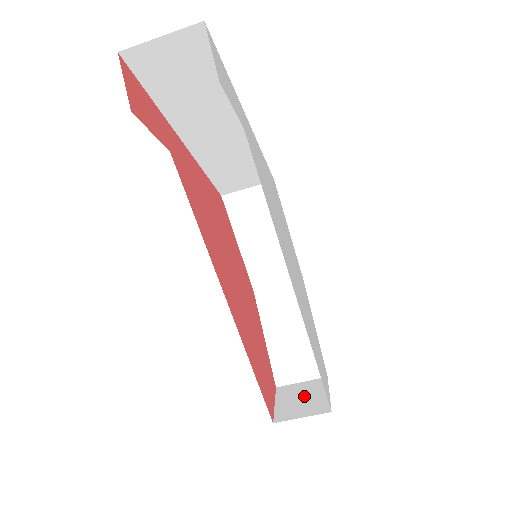
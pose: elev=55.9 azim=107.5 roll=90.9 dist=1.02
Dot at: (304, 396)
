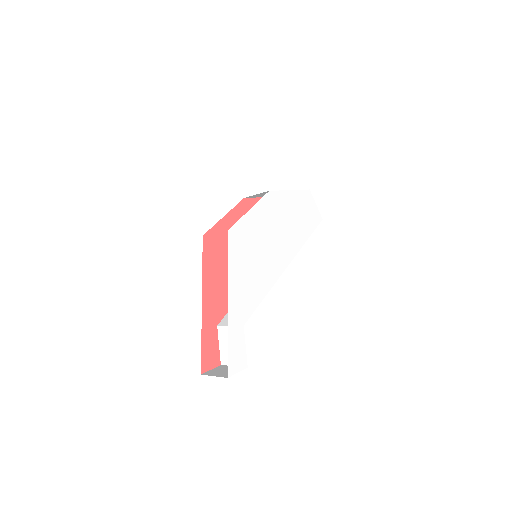
Dot at: occluded
